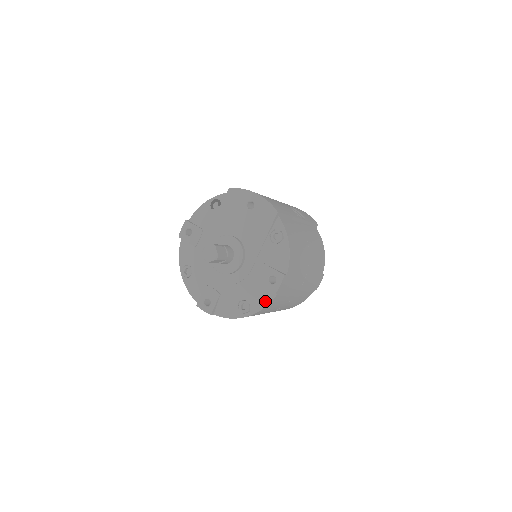
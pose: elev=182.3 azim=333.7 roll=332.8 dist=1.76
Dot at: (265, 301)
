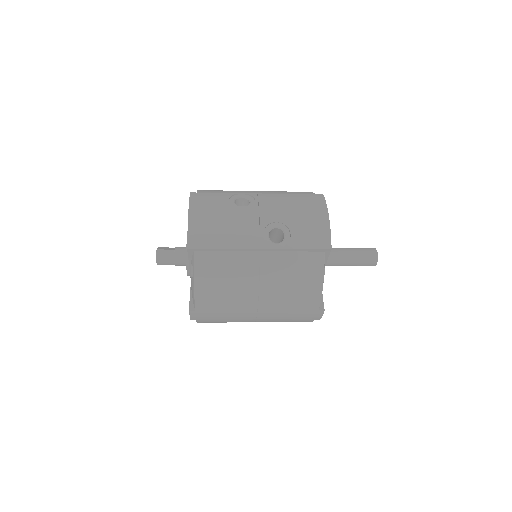
Dot at: occluded
